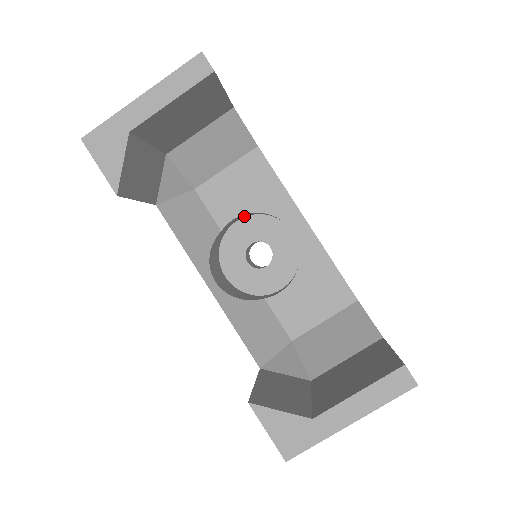
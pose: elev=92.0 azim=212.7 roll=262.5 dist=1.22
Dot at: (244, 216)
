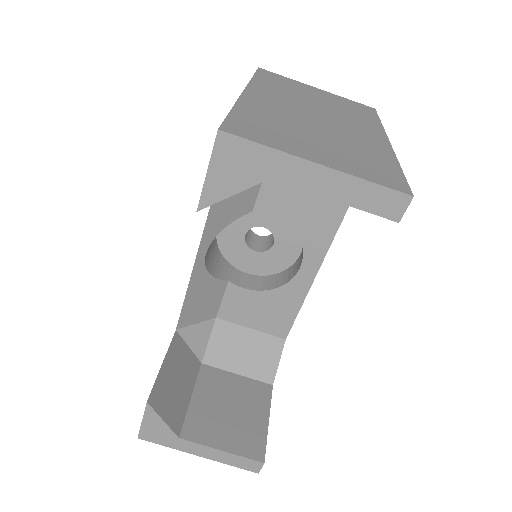
Dot at: occluded
